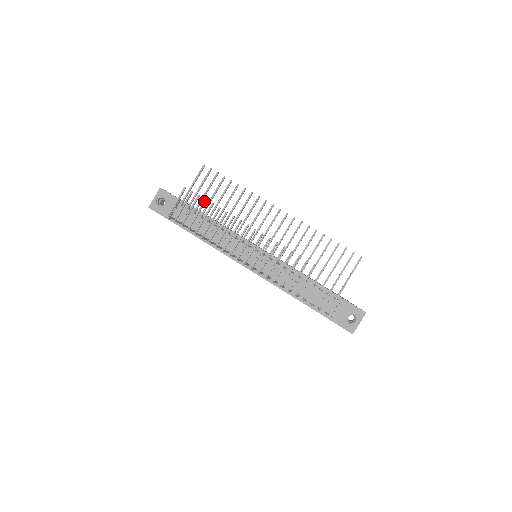
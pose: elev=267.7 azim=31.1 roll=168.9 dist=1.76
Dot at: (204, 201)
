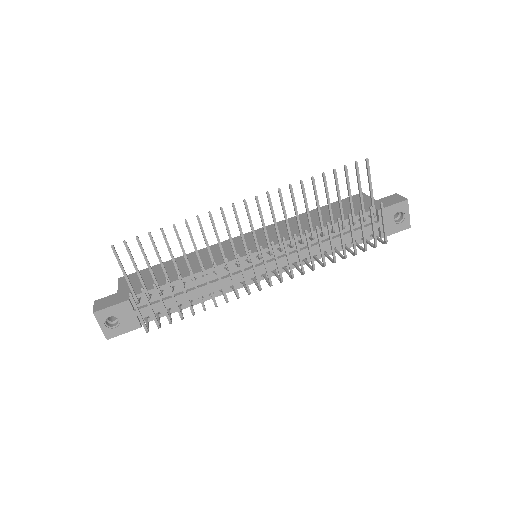
Dot at: (167, 284)
